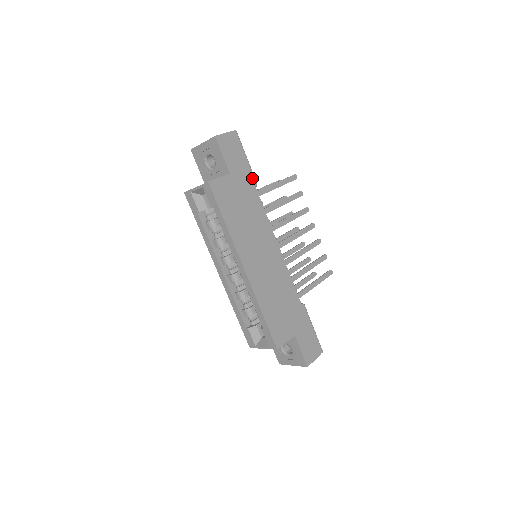
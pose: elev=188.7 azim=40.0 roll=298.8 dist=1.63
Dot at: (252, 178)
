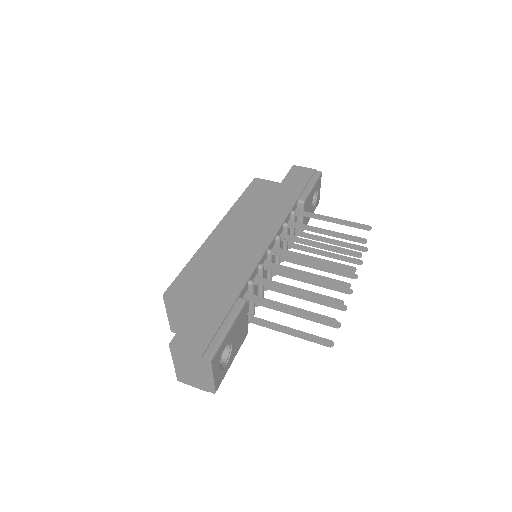
Dot at: (302, 196)
